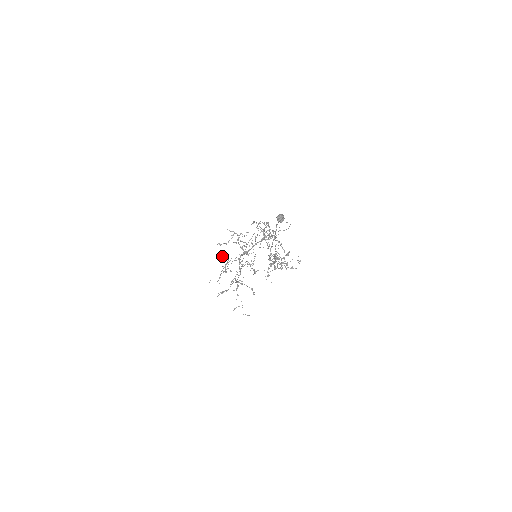
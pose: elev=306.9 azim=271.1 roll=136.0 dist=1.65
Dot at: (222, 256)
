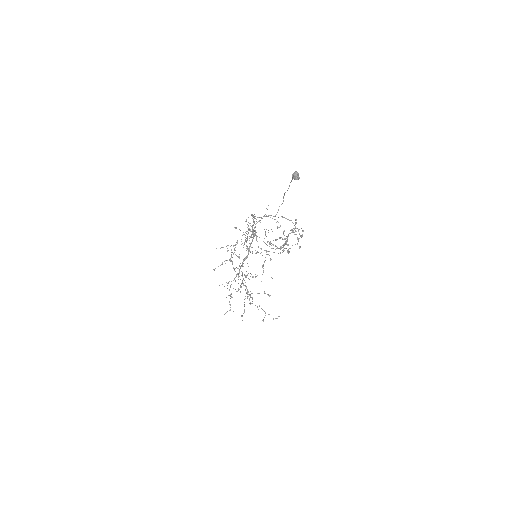
Dot at: (219, 285)
